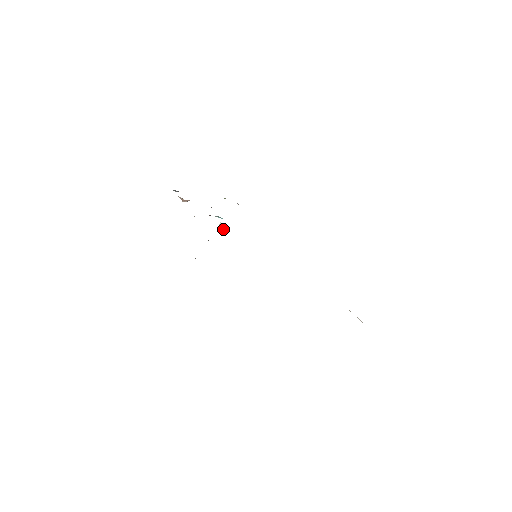
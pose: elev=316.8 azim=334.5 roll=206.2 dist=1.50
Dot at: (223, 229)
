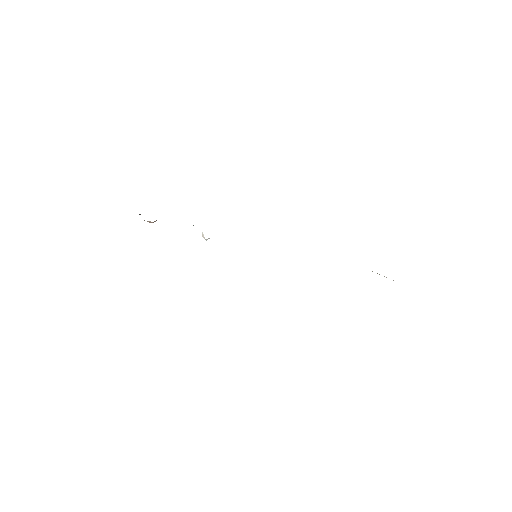
Dot at: (208, 238)
